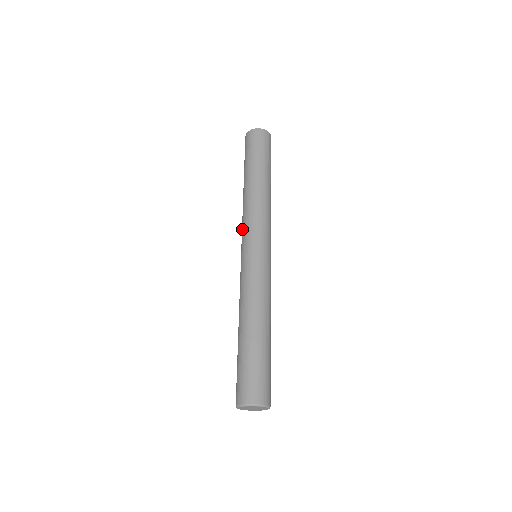
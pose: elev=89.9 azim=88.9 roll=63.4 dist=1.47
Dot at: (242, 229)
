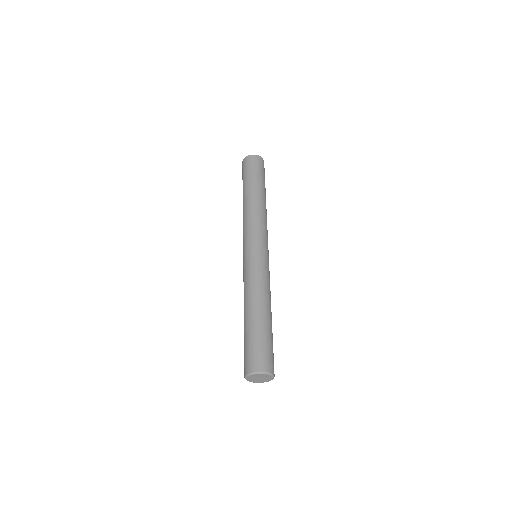
Dot at: (243, 235)
